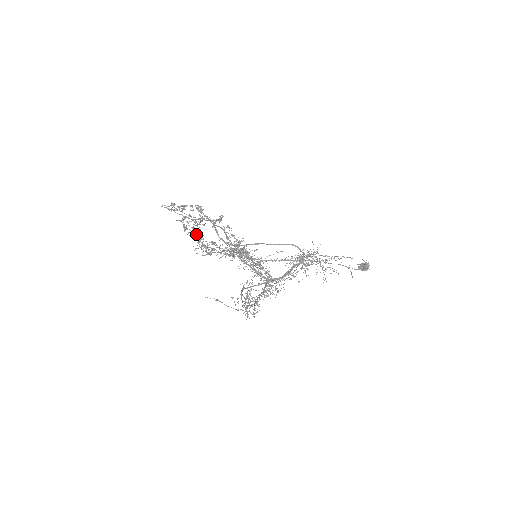
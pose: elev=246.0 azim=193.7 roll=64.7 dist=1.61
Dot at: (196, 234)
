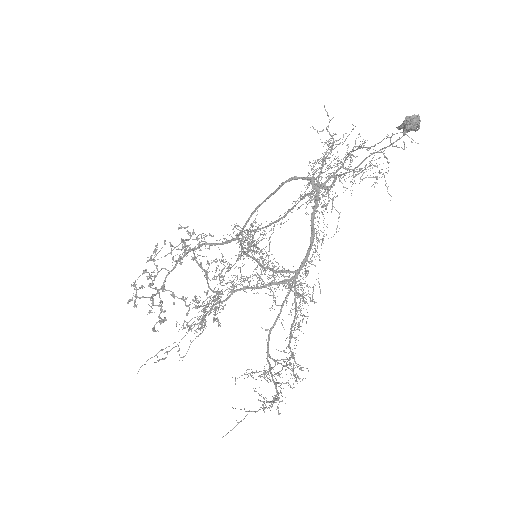
Dot at: occluded
